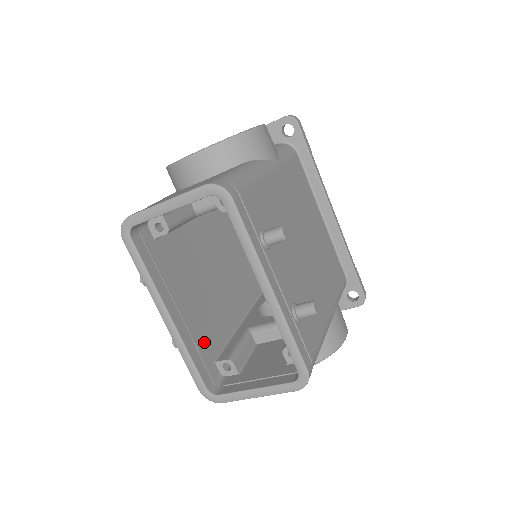
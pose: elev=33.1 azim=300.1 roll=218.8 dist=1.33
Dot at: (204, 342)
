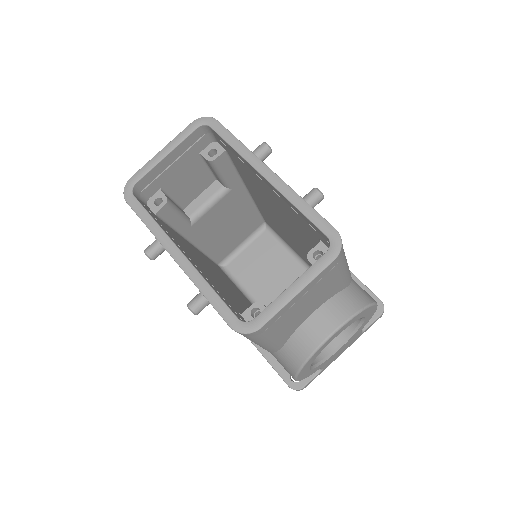
Dot at: (223, 295)
